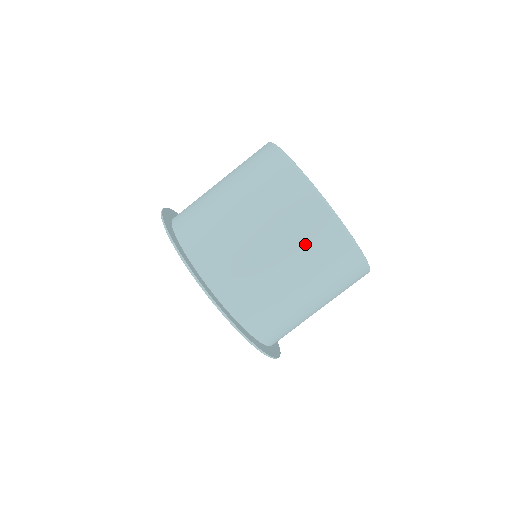
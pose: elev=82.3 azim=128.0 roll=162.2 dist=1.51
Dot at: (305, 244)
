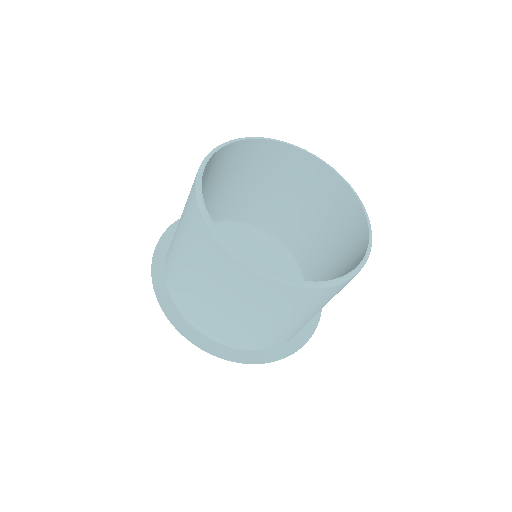
Dot at: occluded
